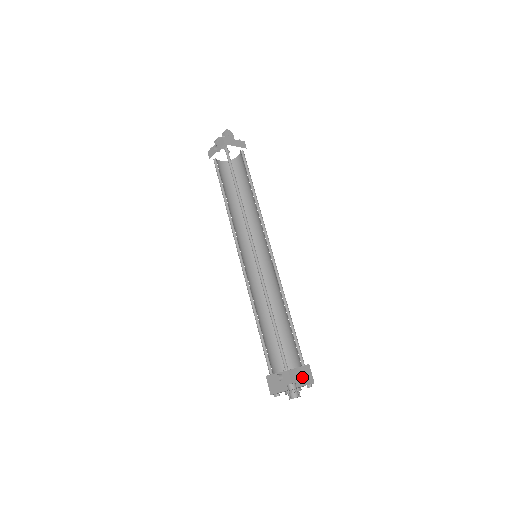
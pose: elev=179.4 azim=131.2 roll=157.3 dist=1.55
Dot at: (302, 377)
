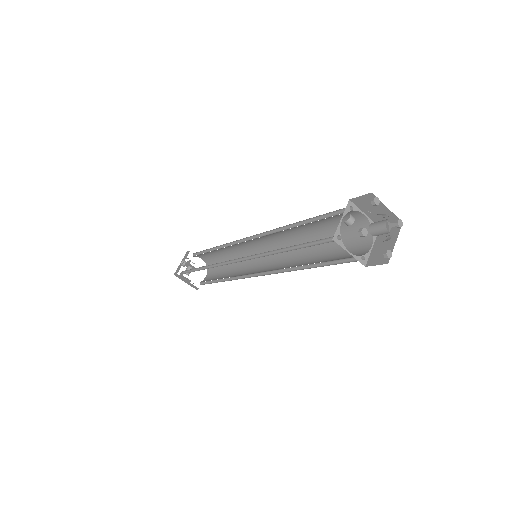
Dot at: (385, 242)
